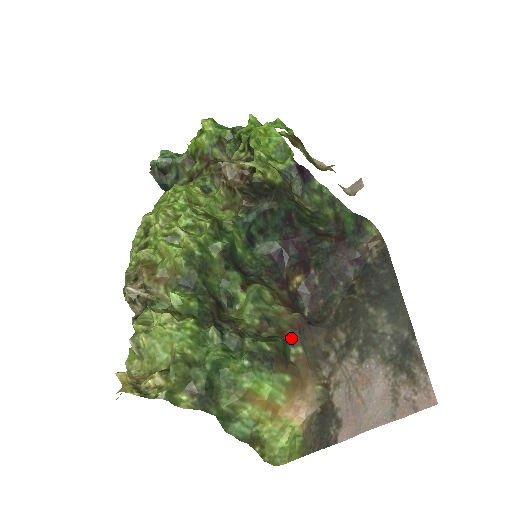
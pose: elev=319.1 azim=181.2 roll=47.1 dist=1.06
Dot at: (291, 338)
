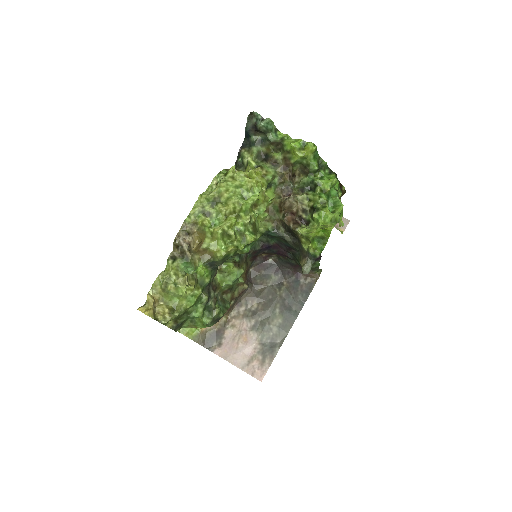
Dot at: occluded
